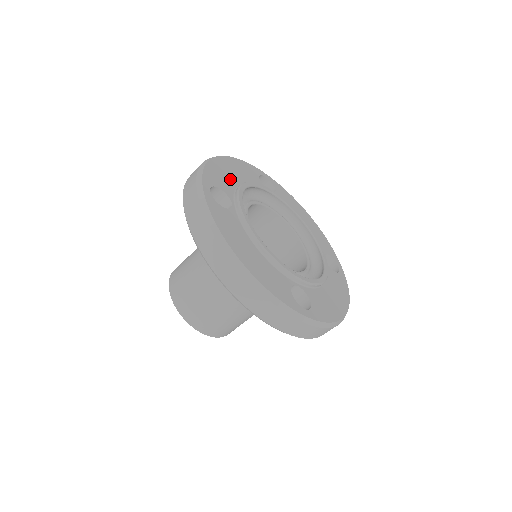
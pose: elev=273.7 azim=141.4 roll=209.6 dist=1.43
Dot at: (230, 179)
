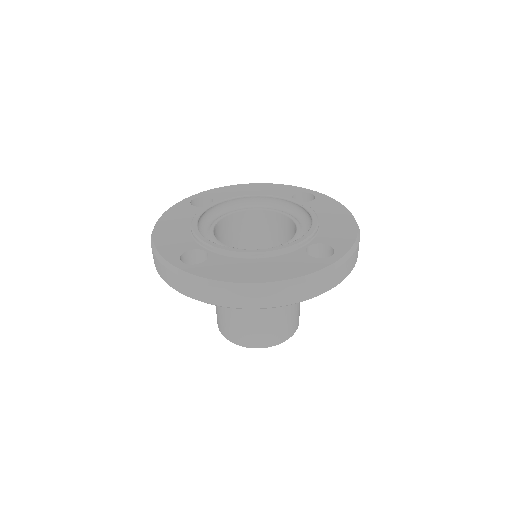
Dot at: (181, 235)
